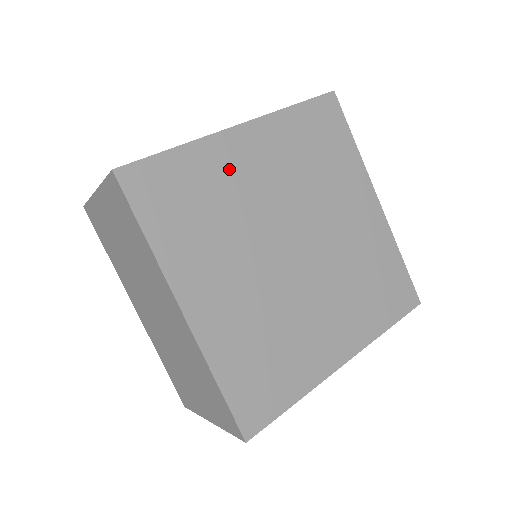
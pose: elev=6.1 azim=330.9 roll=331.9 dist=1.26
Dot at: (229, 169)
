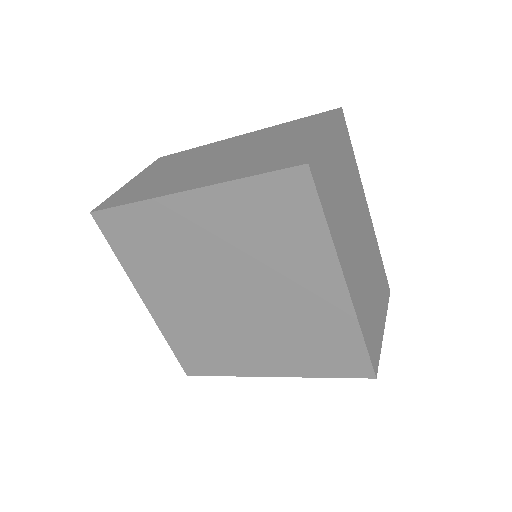
Dot at: (174, 226)
